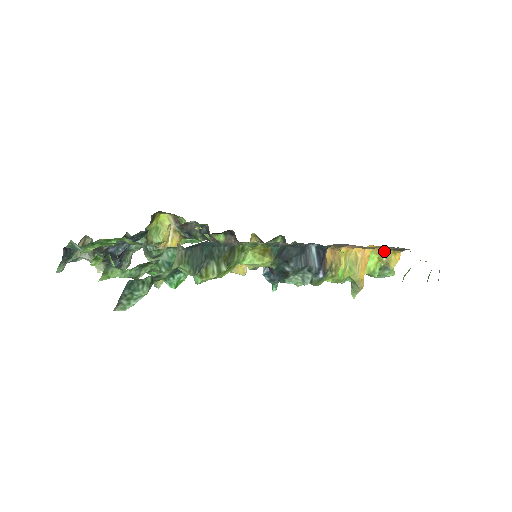
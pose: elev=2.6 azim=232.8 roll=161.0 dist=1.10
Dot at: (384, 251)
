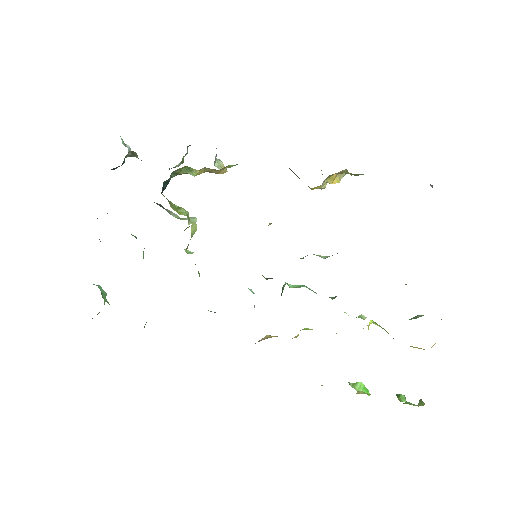
Dot at: occluded
